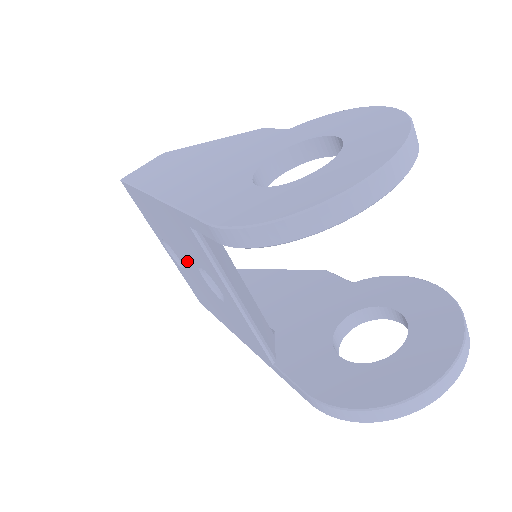
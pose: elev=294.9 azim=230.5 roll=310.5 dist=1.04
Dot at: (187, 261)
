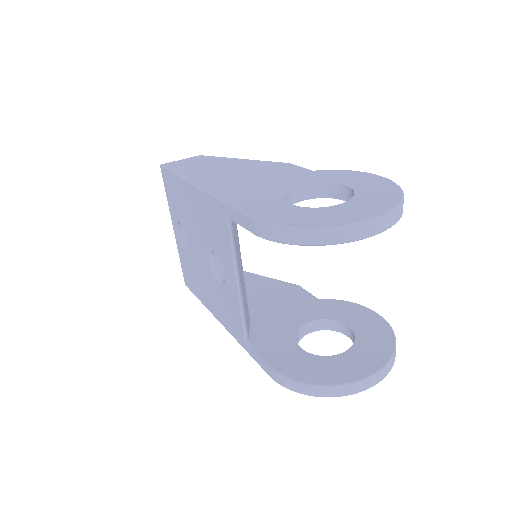
Dot at: (199, 244)
